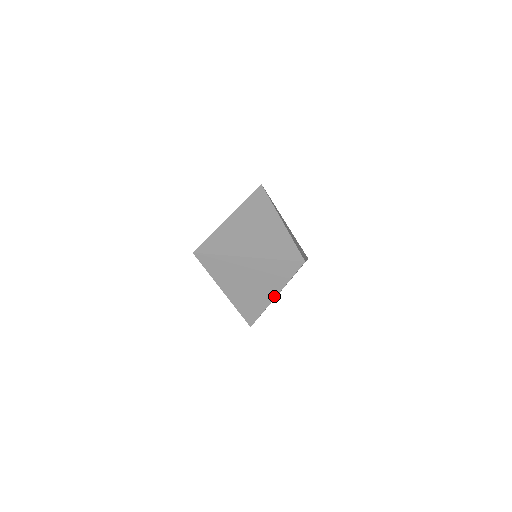
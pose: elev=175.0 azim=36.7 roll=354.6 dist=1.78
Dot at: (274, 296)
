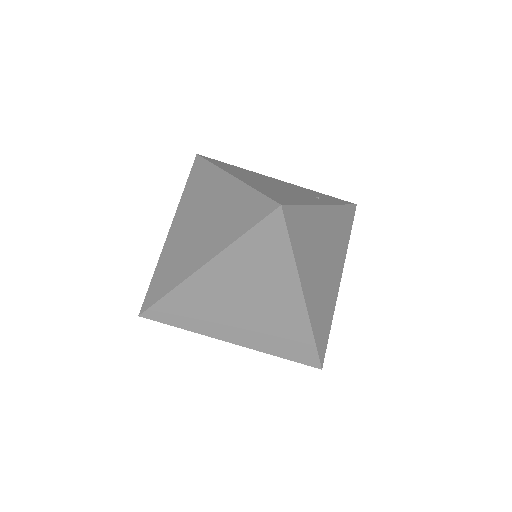
Dot at: (300, 299)
